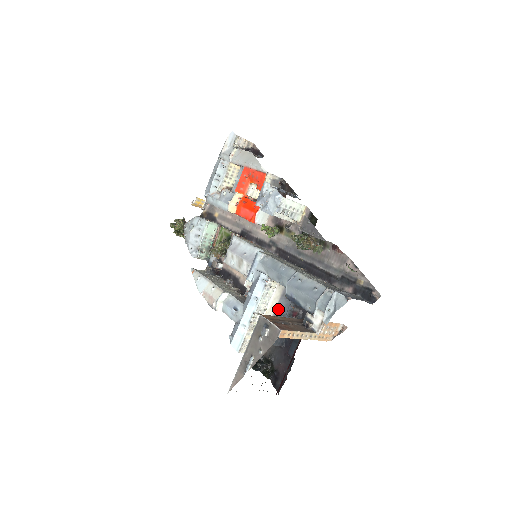
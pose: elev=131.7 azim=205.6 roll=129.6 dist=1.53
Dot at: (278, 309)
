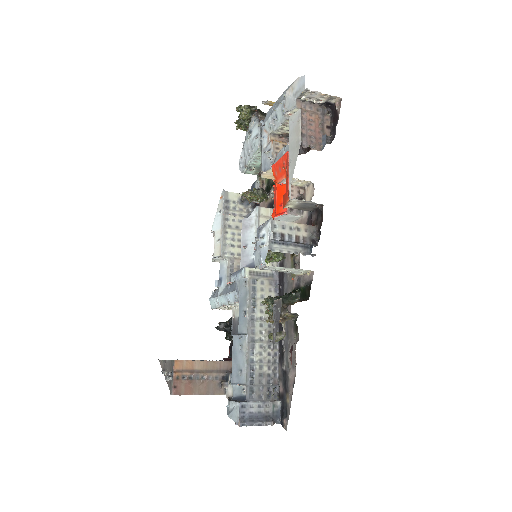
Dot at: occluded
